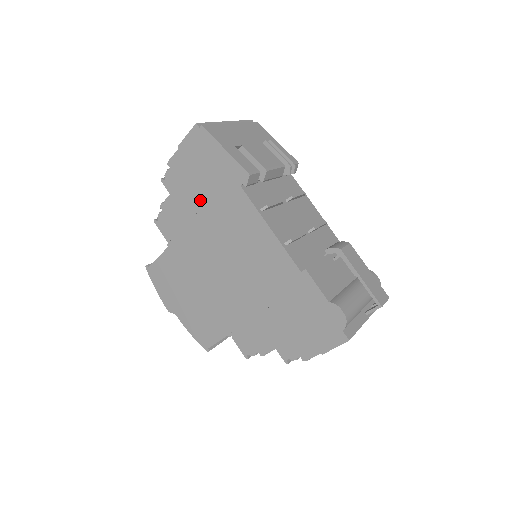
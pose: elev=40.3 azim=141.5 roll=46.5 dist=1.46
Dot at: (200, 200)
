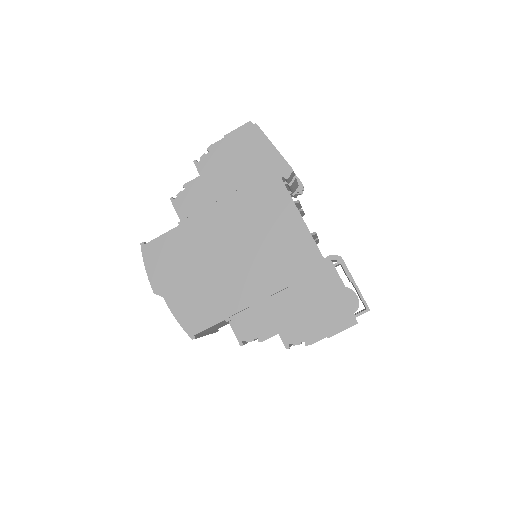
Dot at: (234, 185)
